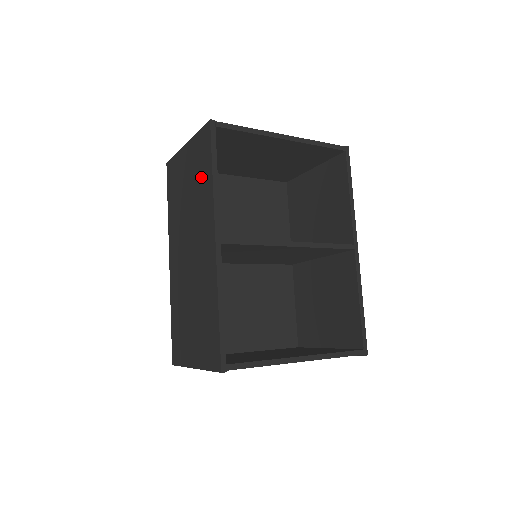
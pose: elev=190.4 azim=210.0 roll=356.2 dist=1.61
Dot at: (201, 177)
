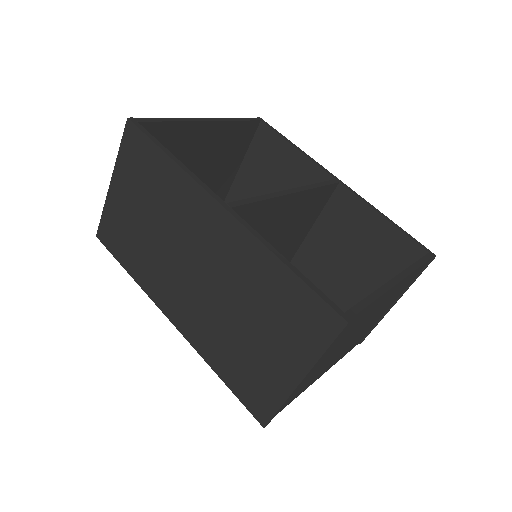
Dot at: (155, 180)
